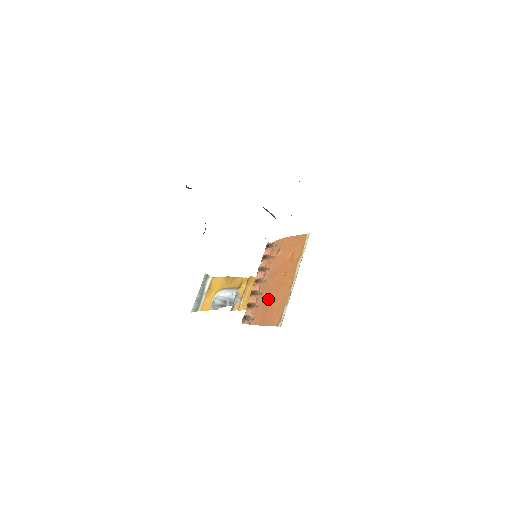
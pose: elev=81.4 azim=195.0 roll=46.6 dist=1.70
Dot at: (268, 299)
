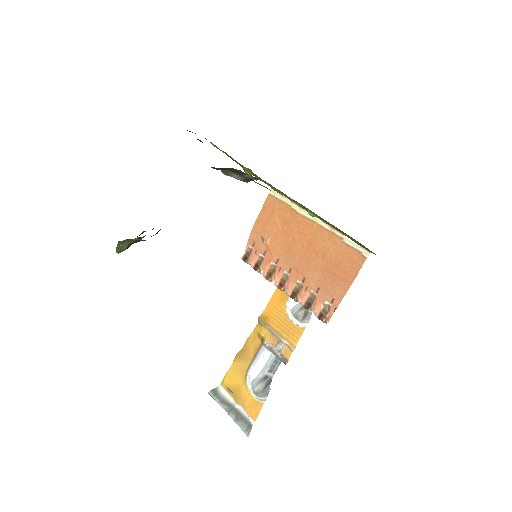
Dot at: (318, 268)
